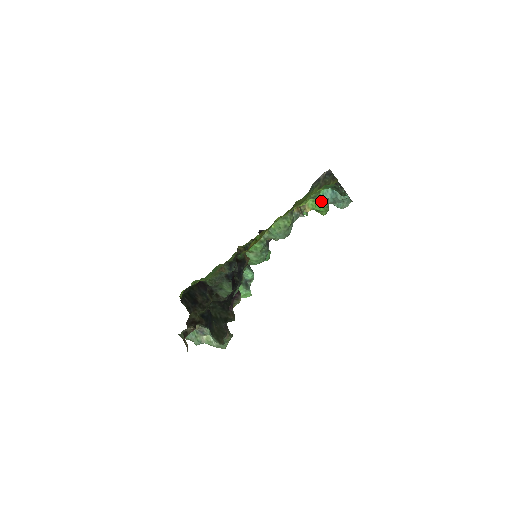
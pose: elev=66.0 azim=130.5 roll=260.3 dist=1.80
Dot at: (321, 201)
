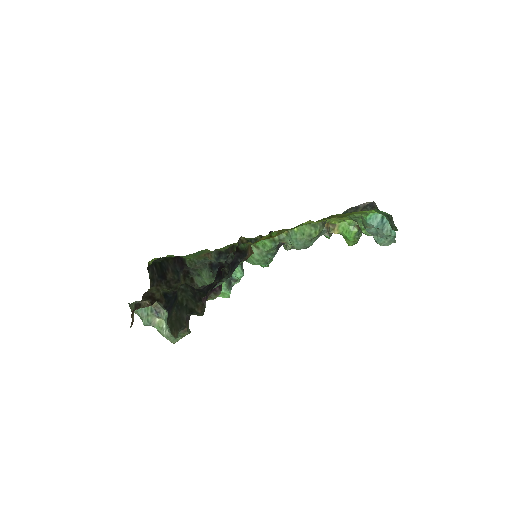
Dot at: (355, 229)
